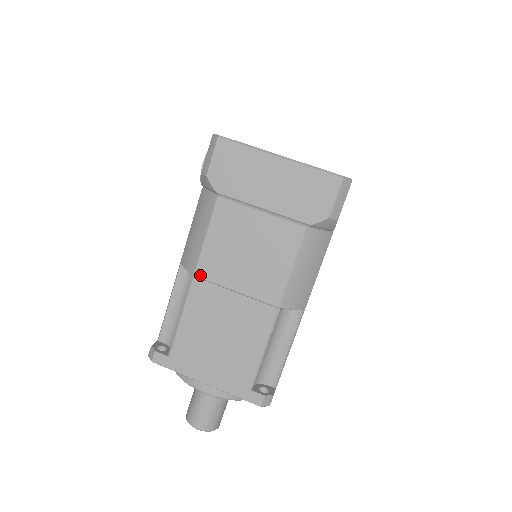
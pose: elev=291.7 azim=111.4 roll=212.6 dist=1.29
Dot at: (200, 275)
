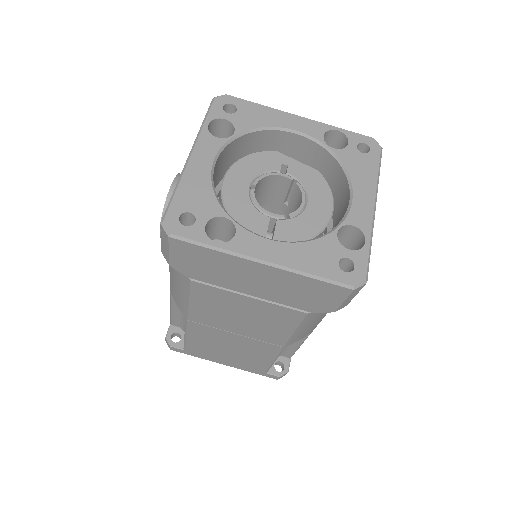
Dot at: (194, 321)
